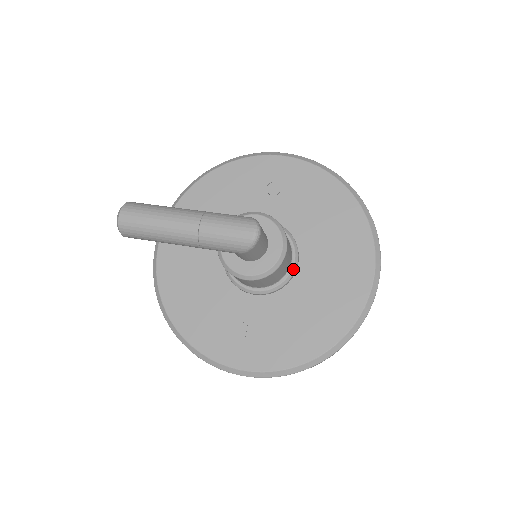
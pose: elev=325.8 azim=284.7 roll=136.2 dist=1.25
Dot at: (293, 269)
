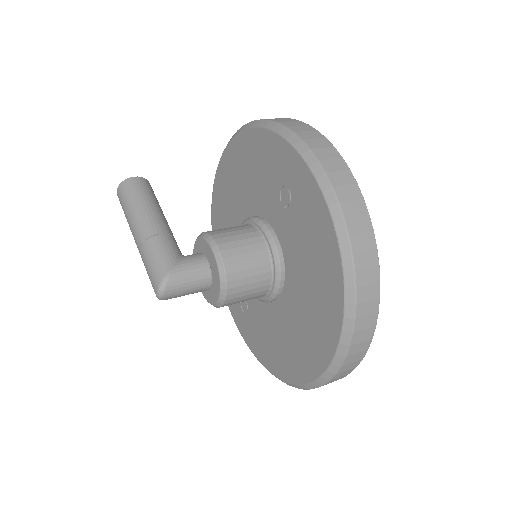
Dot at: (271, 297)
